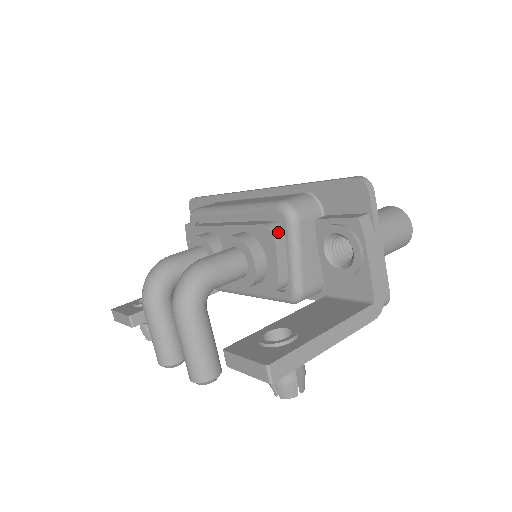
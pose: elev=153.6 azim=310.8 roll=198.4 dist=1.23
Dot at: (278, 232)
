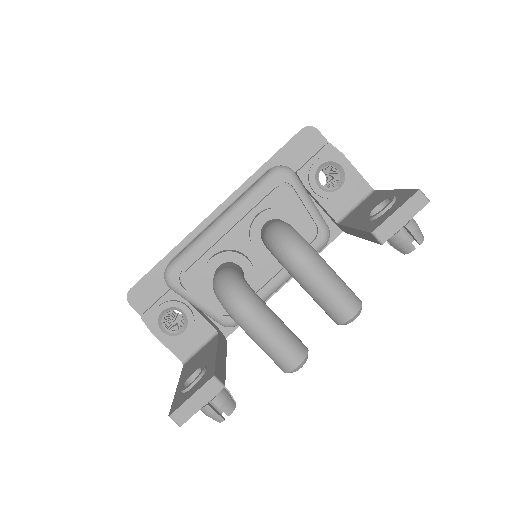
Dot at: (289, 187)
